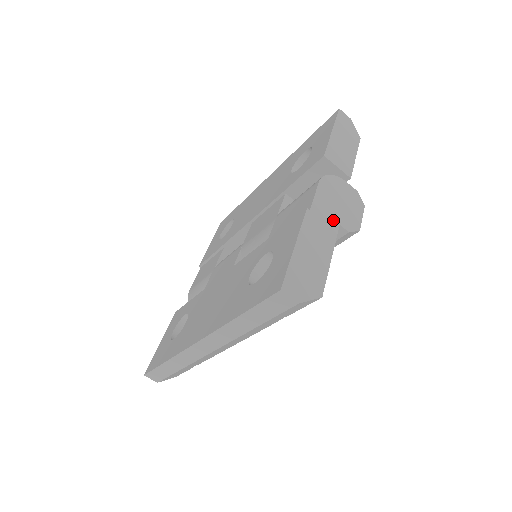
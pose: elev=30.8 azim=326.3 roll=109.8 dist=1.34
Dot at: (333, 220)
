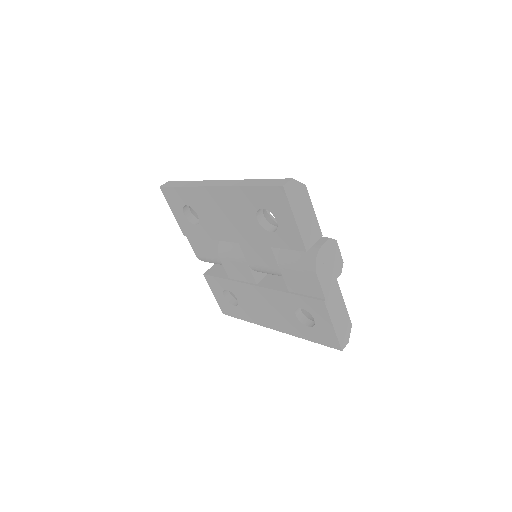
Dot at: (334, 283)
